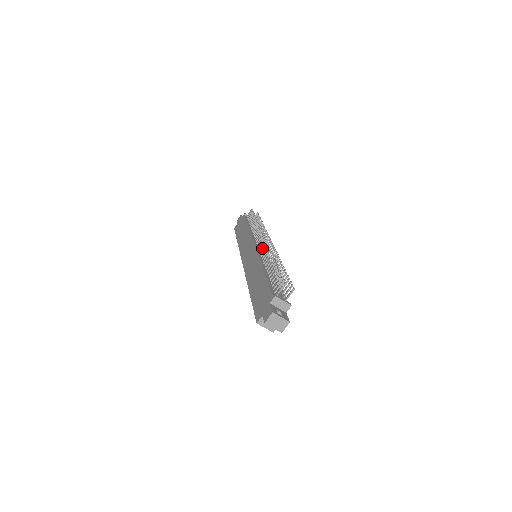
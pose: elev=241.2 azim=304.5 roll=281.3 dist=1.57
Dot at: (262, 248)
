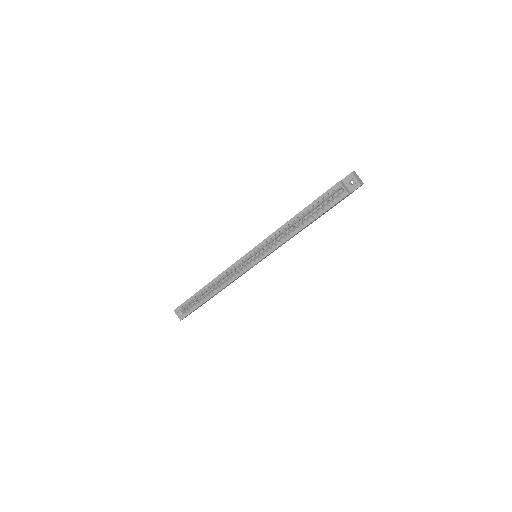
Dot at: occluded
